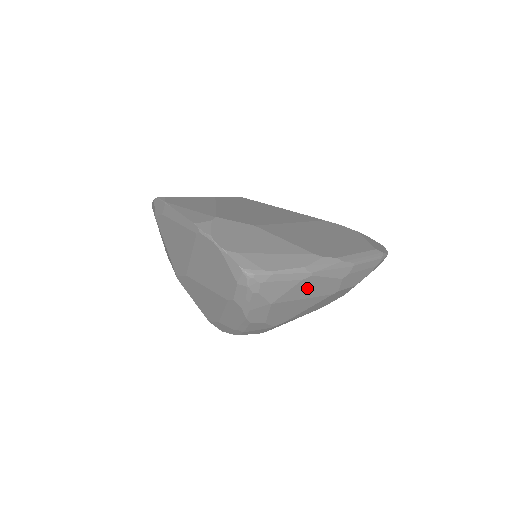
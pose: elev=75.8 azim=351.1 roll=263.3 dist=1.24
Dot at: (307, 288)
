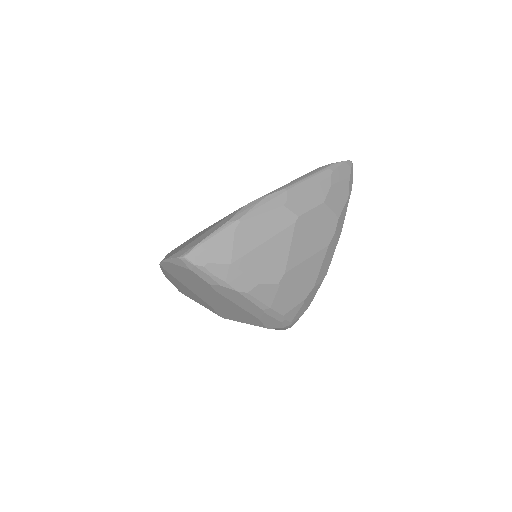
Dot at: (253, 233)
